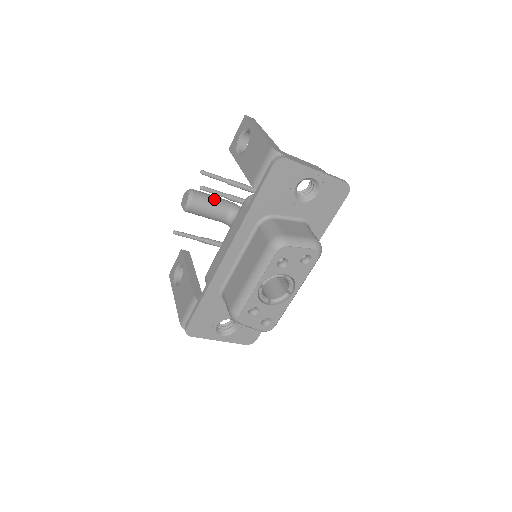
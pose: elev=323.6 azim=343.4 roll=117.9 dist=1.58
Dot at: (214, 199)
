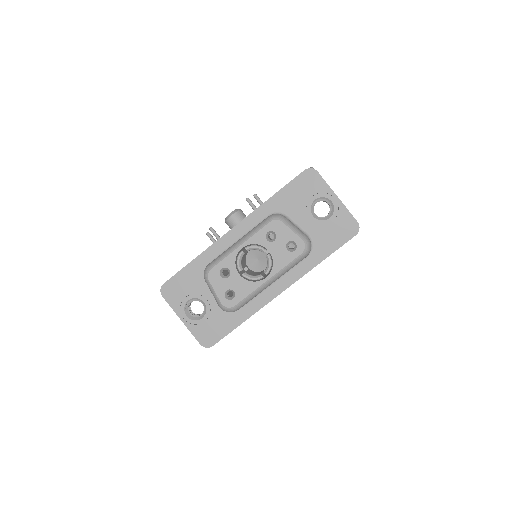
Dot at: occluded
